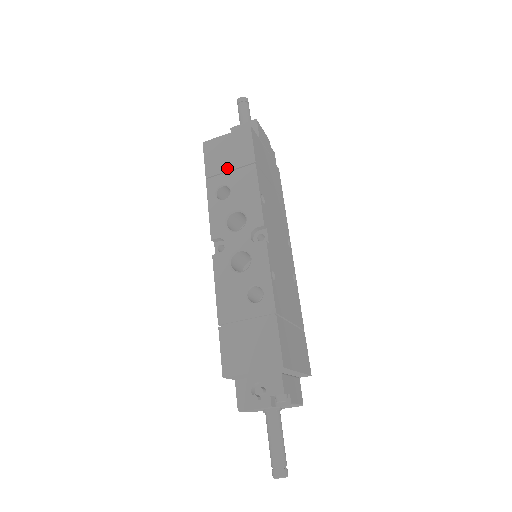
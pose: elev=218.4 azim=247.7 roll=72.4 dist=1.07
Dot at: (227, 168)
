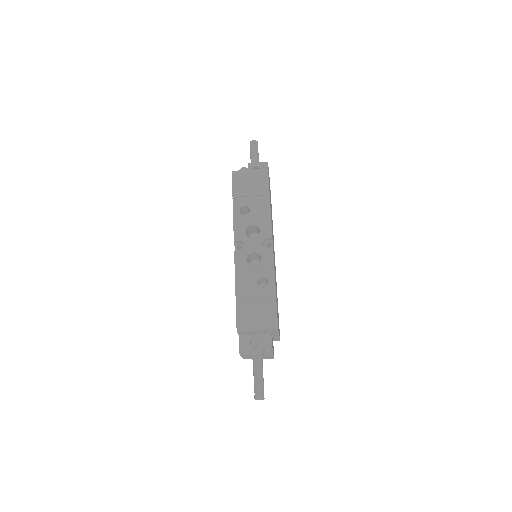
Dot at: (249, 194)
